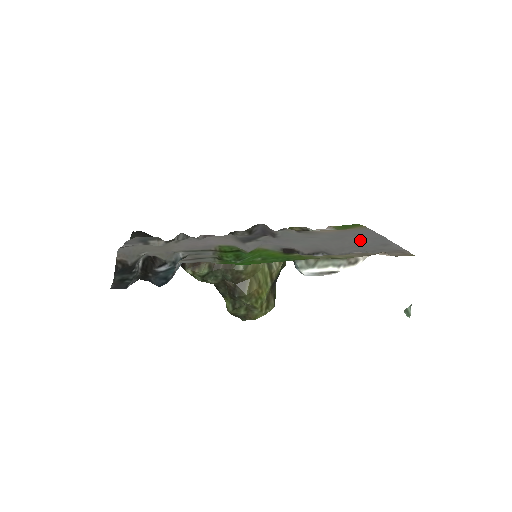
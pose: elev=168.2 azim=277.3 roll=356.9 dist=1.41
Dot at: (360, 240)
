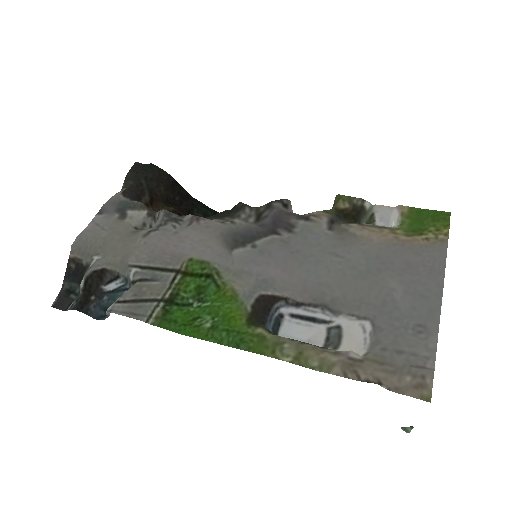
Dot at: (396, 294)
